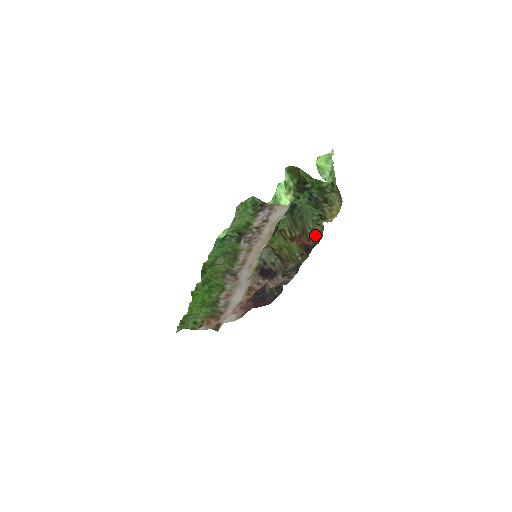
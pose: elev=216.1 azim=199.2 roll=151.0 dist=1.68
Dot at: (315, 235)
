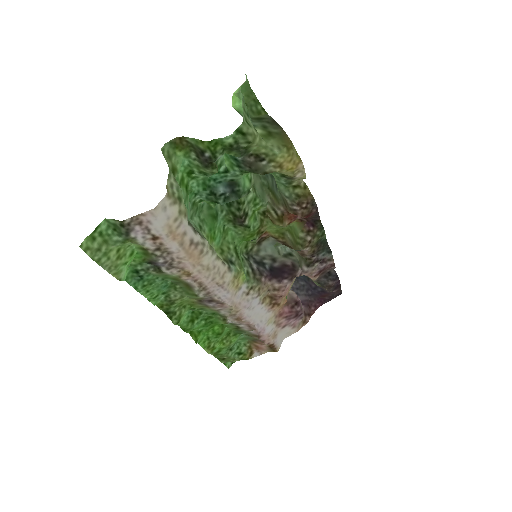
Dot at: (298, 203)
